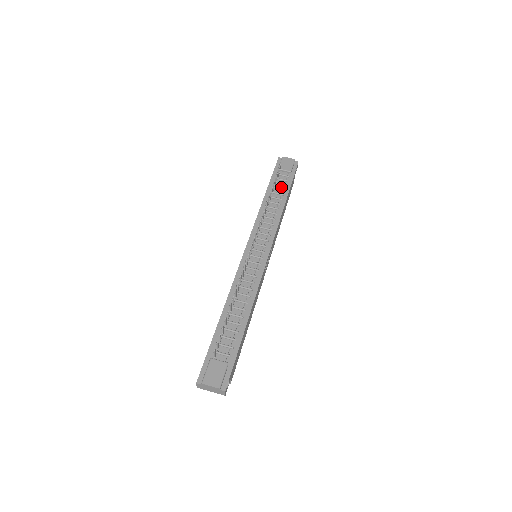
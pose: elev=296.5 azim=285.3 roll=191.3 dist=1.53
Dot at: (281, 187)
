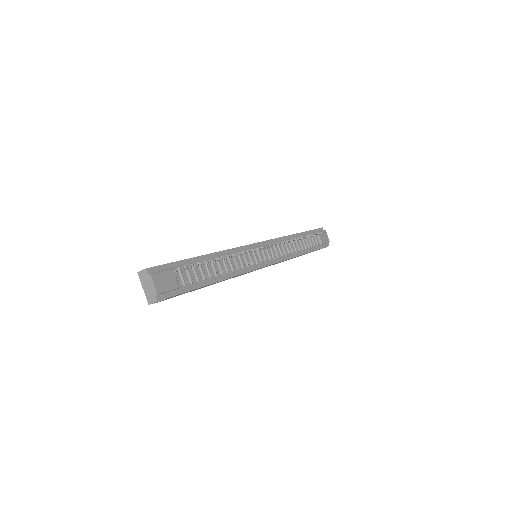
Dot at: (309, 243)
